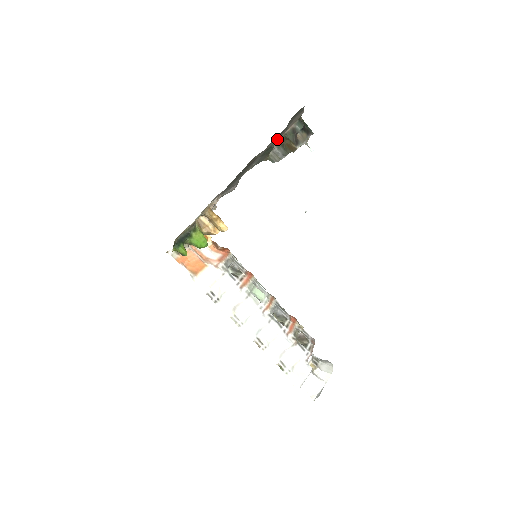
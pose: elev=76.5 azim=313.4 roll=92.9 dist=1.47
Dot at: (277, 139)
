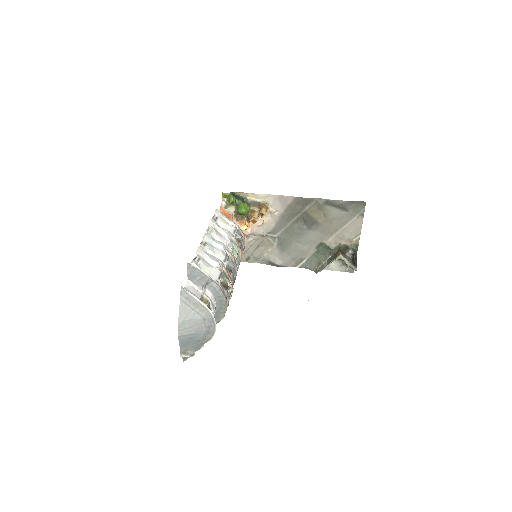
Dot at: (333, 242)
